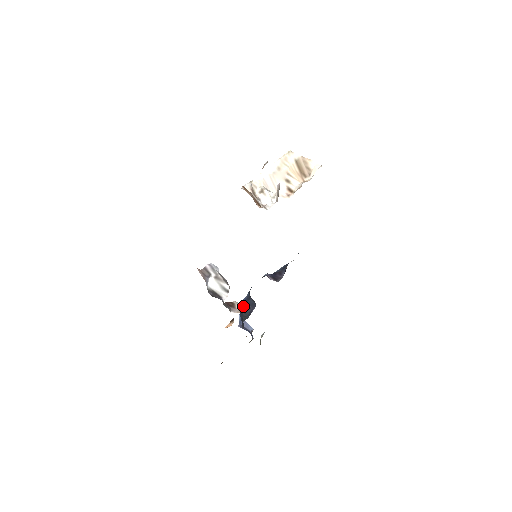
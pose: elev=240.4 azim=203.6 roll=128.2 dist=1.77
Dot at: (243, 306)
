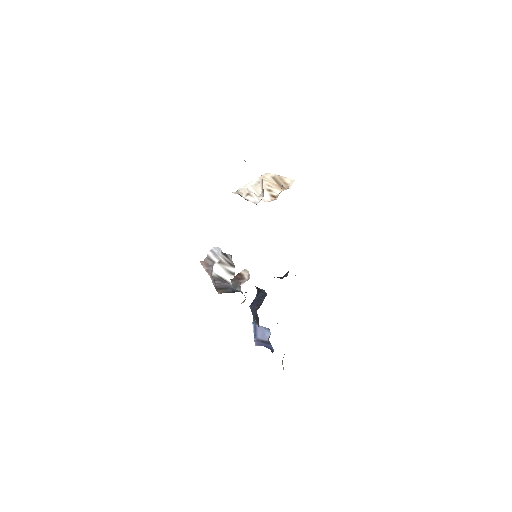
Dot at: (254, 302)
